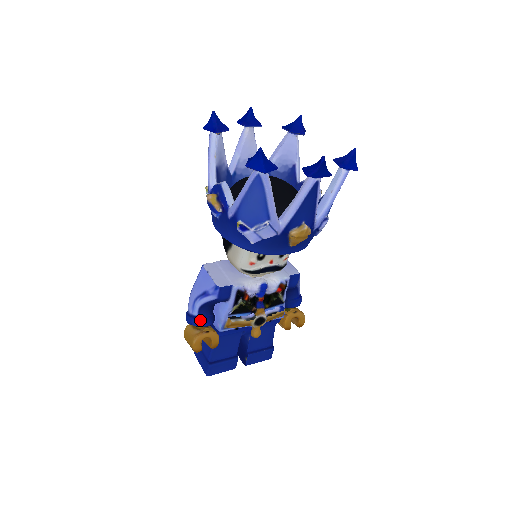
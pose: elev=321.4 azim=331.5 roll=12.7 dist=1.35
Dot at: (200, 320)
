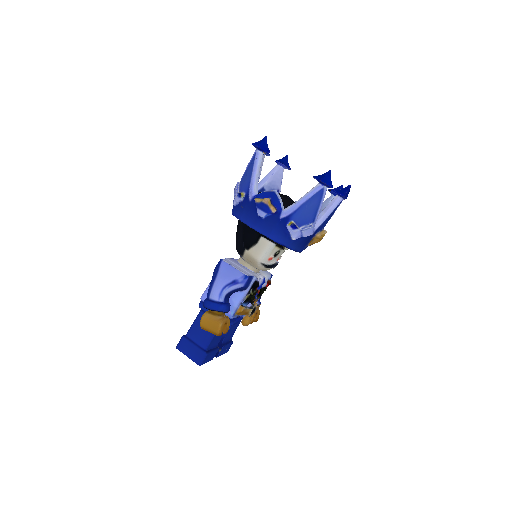
Dot at: (226, 306)
